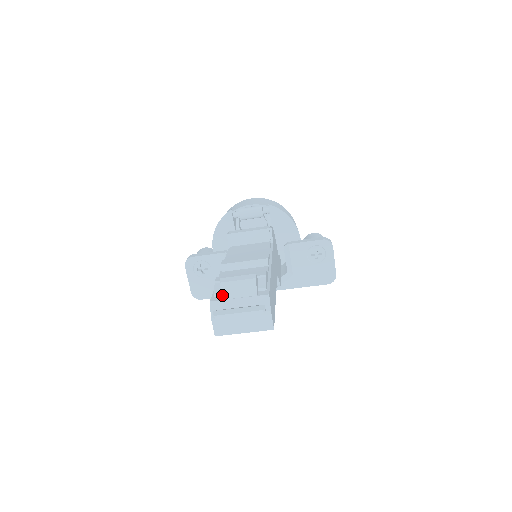
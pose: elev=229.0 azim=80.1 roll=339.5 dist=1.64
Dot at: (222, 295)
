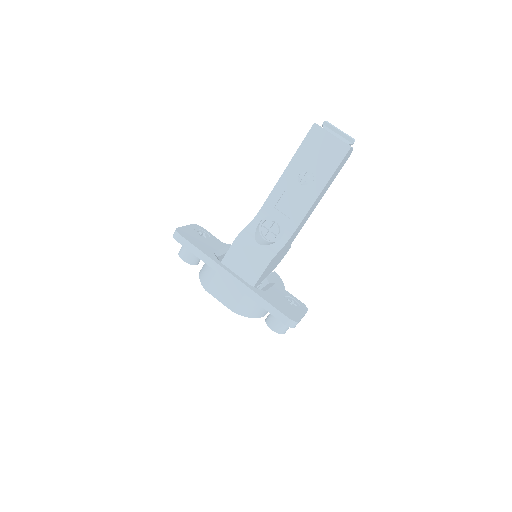
Dot at: occluded
